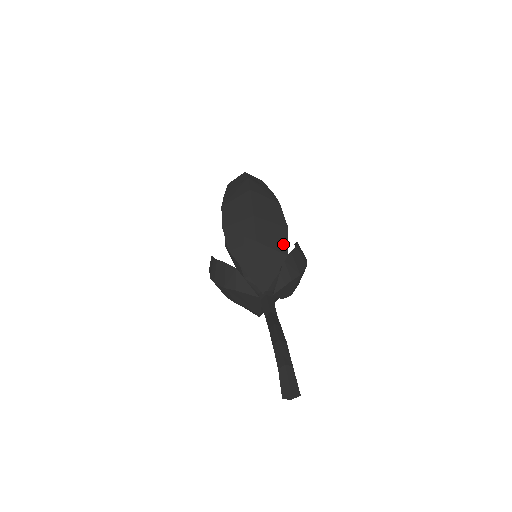
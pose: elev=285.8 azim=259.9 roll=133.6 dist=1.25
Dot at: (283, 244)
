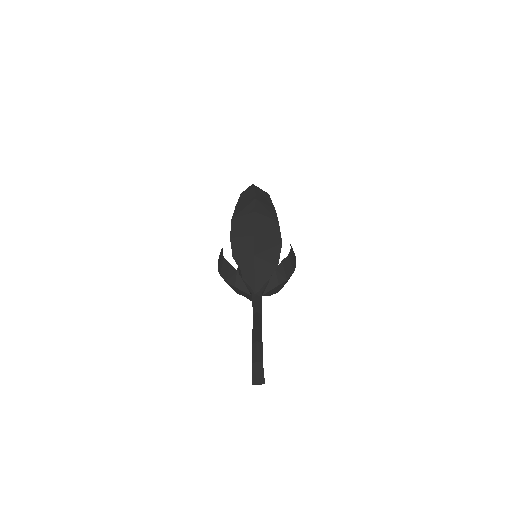
Dot at: (276, 257)
